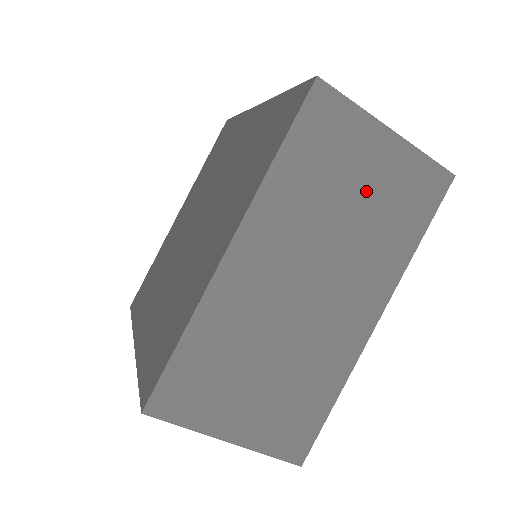
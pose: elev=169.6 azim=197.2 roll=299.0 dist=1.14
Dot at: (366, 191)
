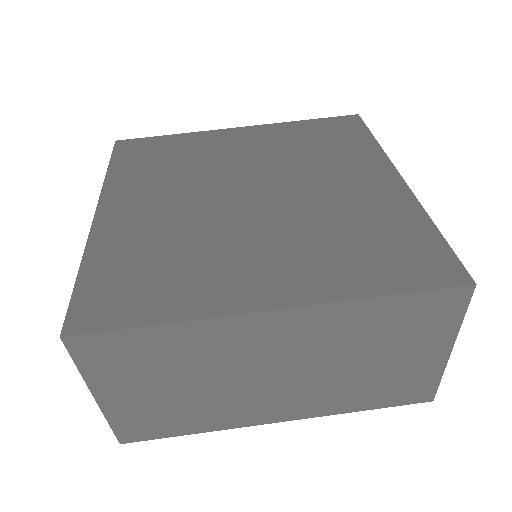
Dot at: (387, 364)
